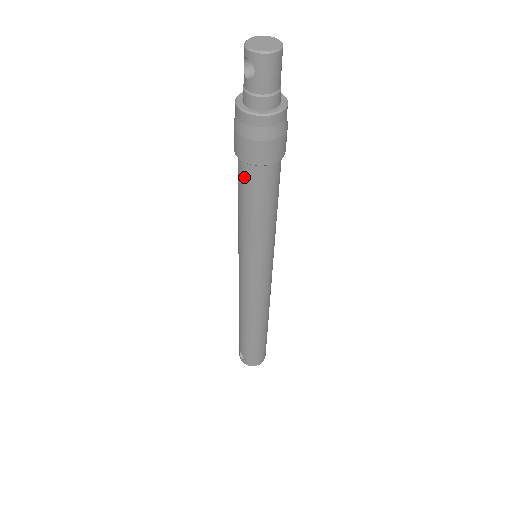
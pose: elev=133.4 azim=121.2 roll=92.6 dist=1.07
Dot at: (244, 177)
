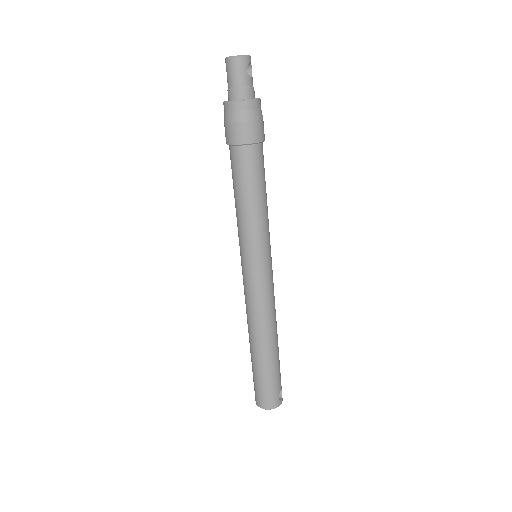
Dot at: (231, 160)
